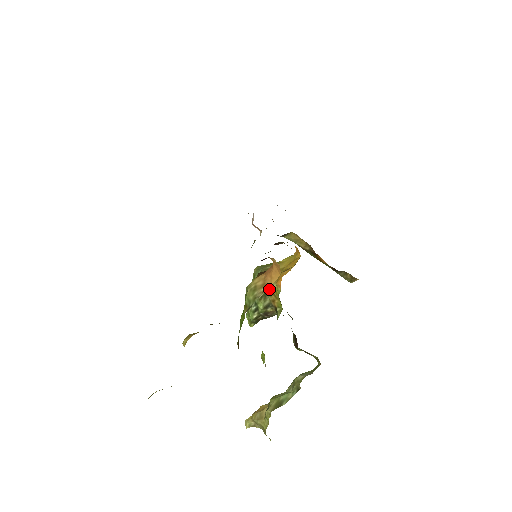
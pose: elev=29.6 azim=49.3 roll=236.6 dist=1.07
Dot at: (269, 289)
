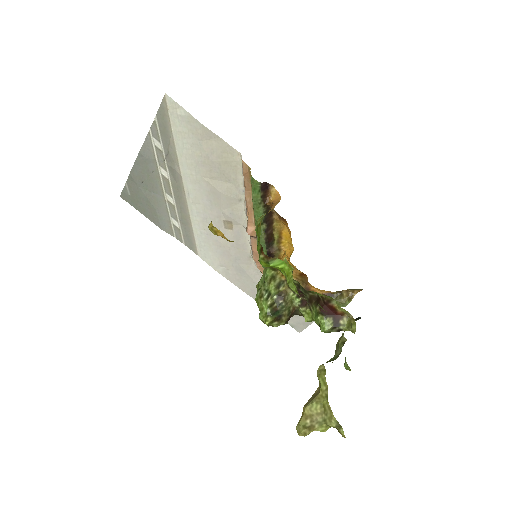
Dot at: (275, 269)
